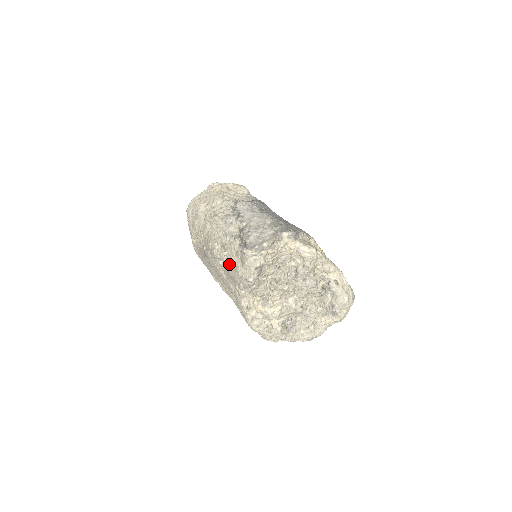
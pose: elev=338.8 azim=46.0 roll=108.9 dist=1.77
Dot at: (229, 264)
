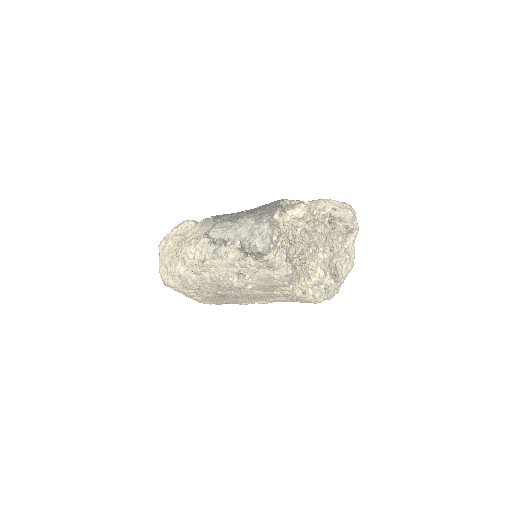
Dot at: (258, 281)
